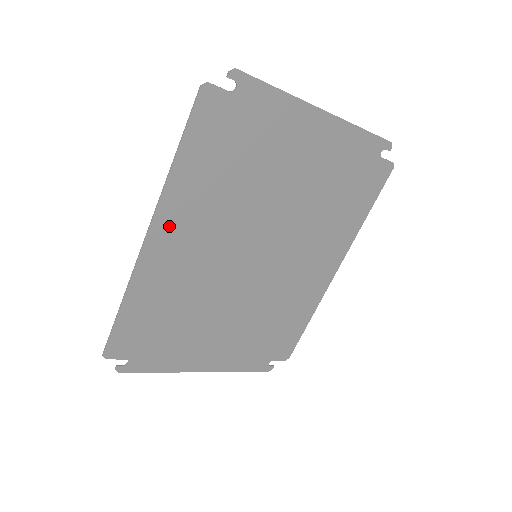
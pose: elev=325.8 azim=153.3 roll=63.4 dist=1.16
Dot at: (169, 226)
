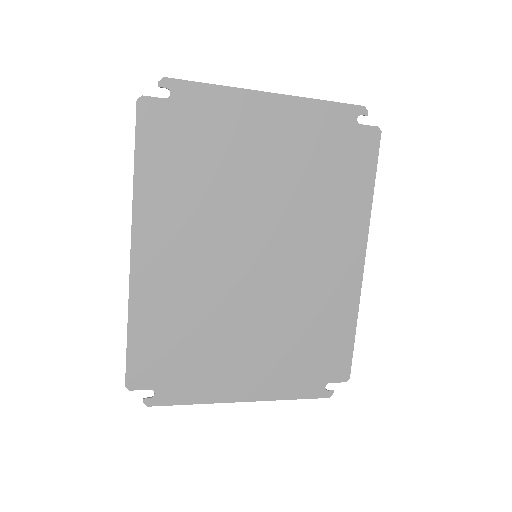
Dot at: (150, 237)
